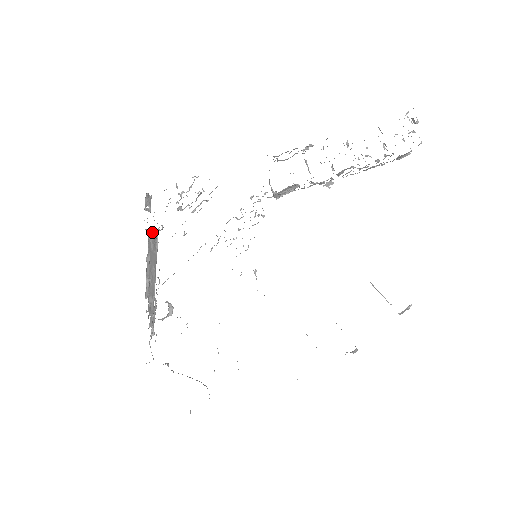
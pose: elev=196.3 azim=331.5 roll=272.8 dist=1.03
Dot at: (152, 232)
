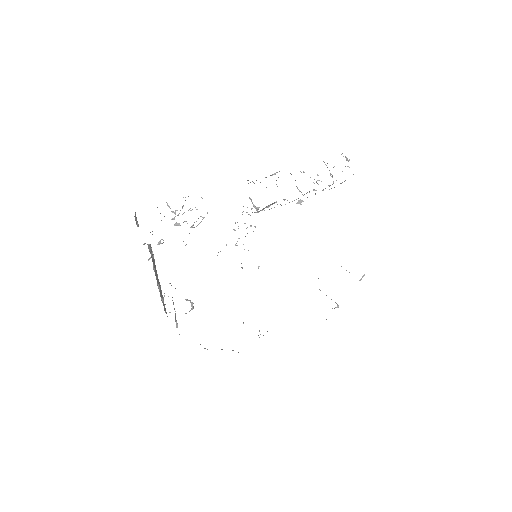
Dot at: (148, 245)
